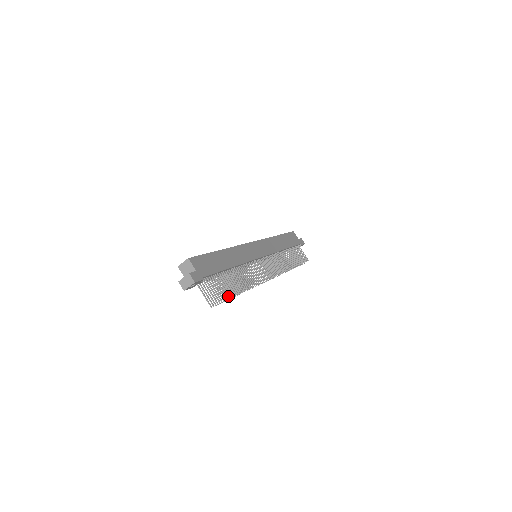
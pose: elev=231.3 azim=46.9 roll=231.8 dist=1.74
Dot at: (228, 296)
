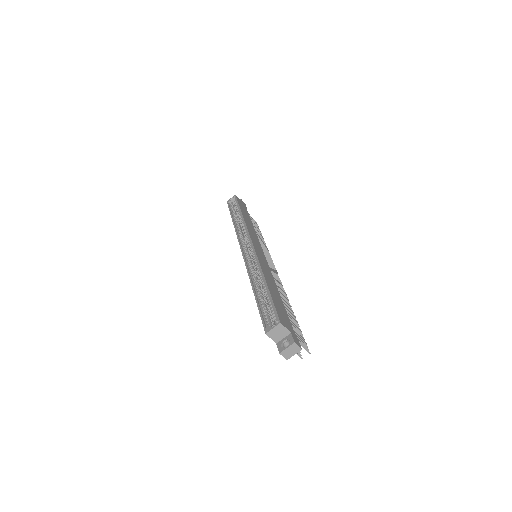
Dot at: occluded
